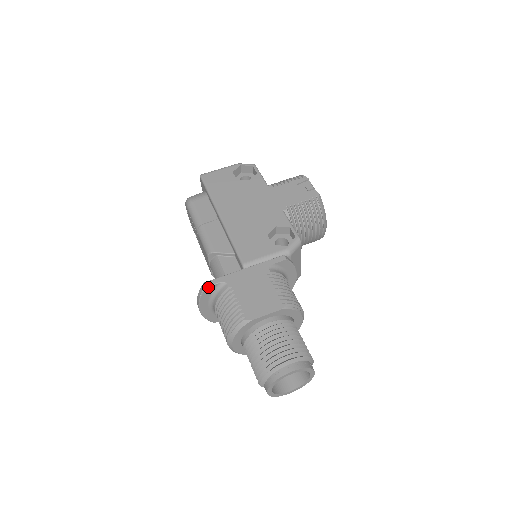
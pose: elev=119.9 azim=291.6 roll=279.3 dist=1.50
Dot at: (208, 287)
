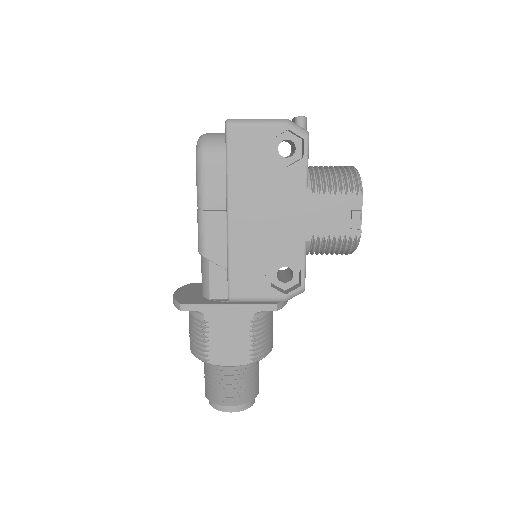
Dot at: occluded
